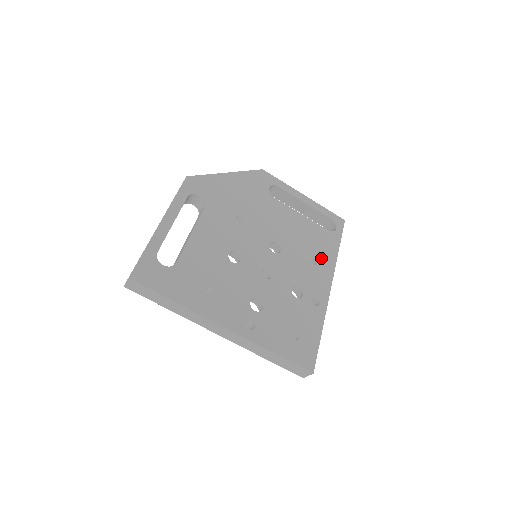
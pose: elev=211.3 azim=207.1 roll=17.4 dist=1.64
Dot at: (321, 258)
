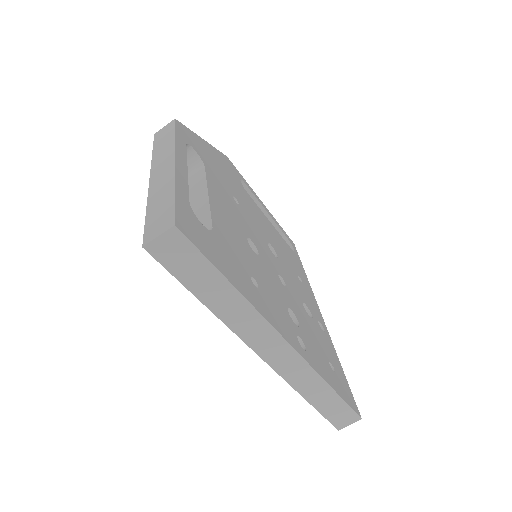
Dot at: (301, 277)
